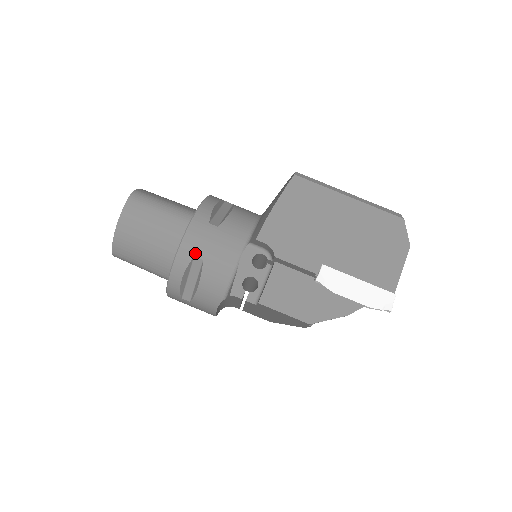
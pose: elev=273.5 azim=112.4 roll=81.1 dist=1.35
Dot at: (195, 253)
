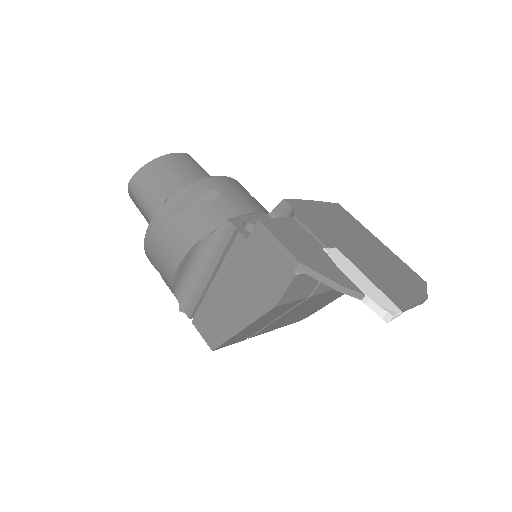
Dot at: (217, 187)
